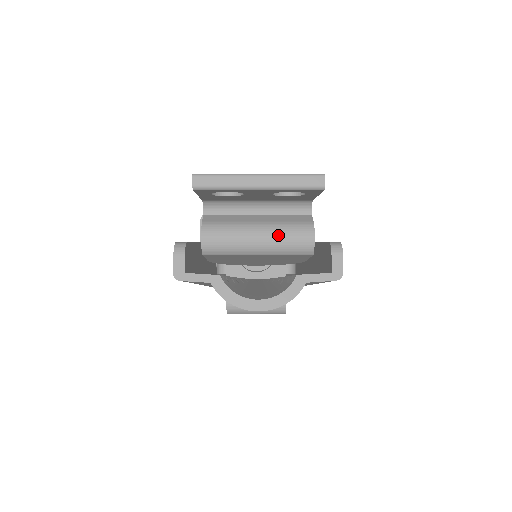
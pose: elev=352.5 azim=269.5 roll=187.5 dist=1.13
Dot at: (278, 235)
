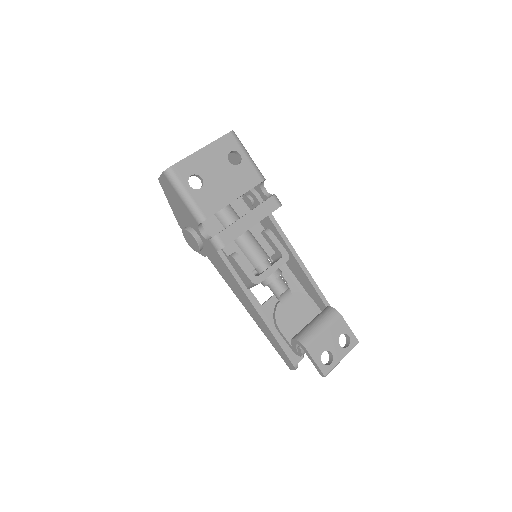
Dot at: occluded
